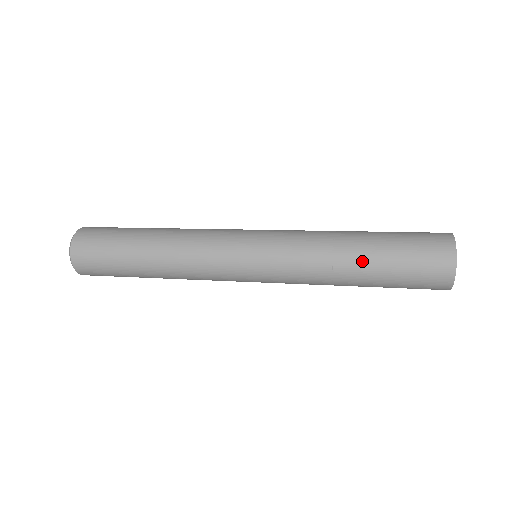
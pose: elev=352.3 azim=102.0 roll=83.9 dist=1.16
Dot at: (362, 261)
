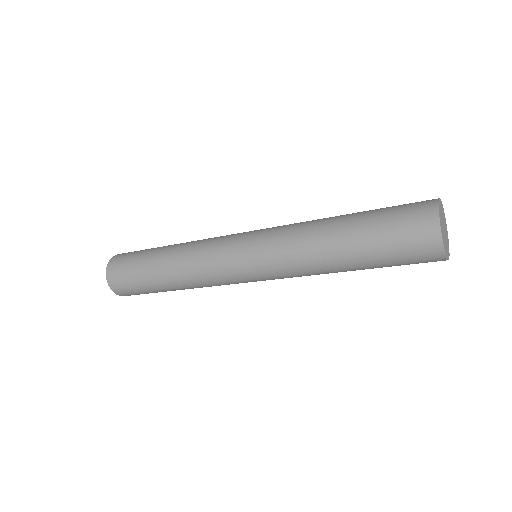
Dot at: (344, 220)
